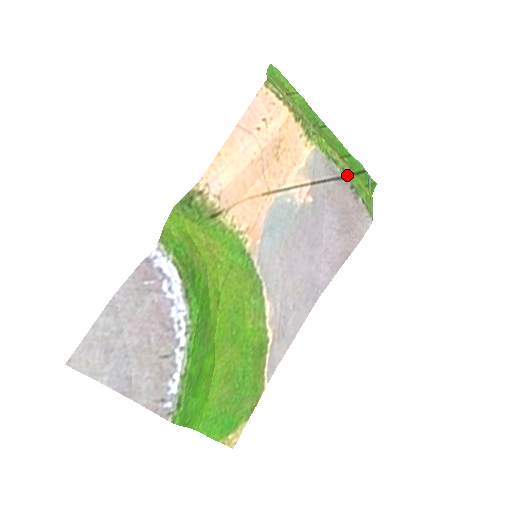
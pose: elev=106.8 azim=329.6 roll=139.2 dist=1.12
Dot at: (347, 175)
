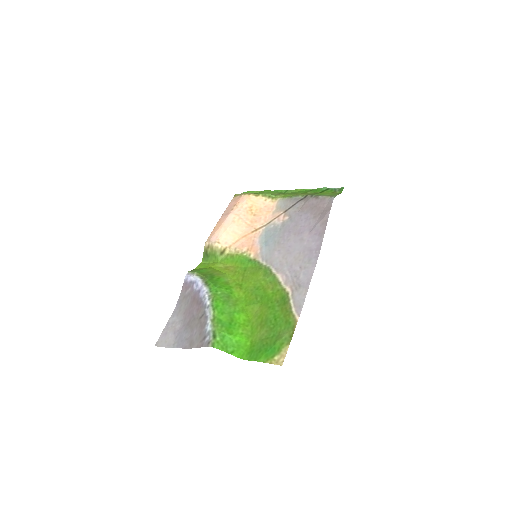
Dot at: (308, 195)
